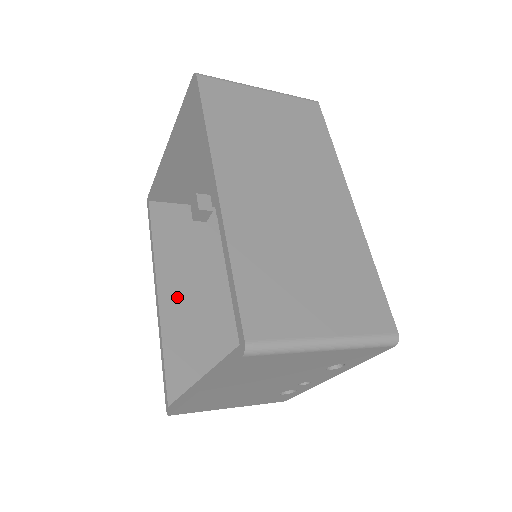
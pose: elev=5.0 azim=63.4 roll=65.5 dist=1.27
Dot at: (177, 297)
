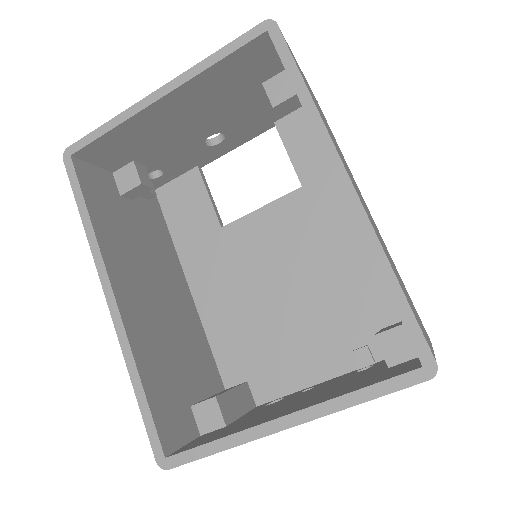
Dot at: (134, 301)
